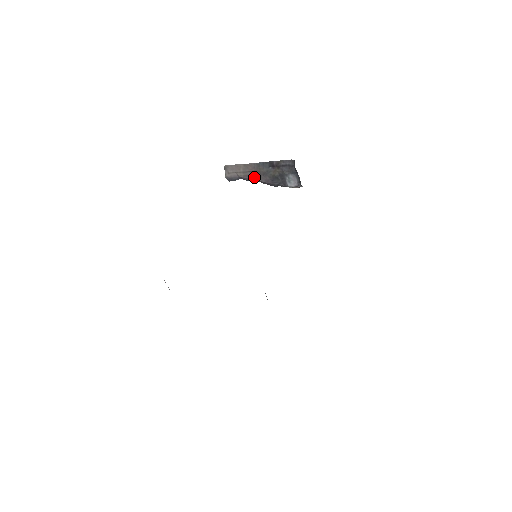
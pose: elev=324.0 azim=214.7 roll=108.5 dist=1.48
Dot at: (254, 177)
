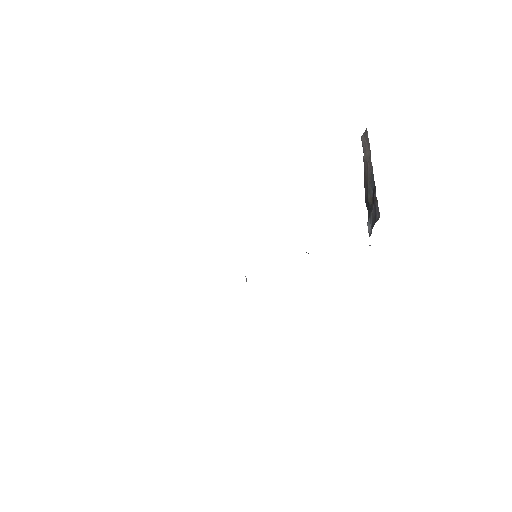
Dot at: (365, 175)
